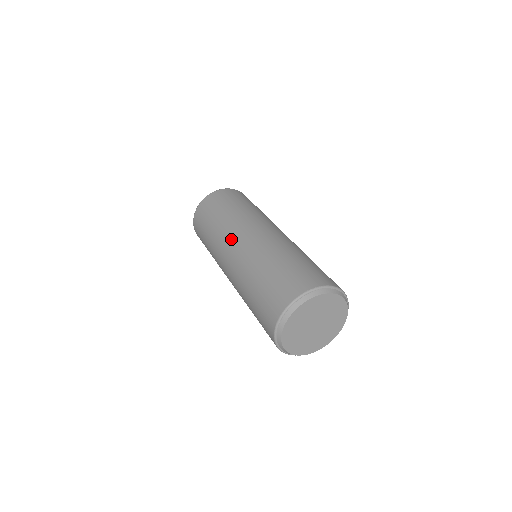
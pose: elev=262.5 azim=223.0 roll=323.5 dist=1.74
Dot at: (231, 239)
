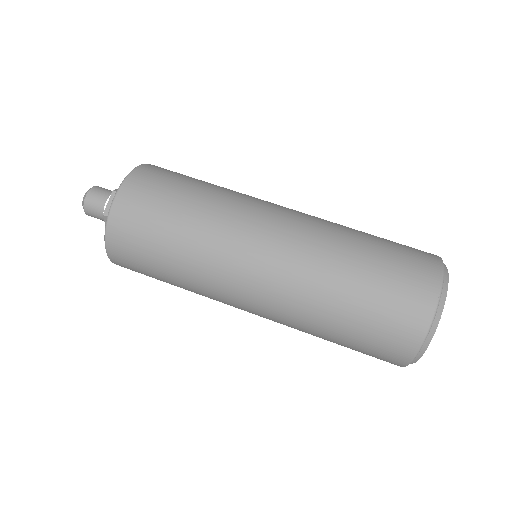
Dot at: (236, 278)
